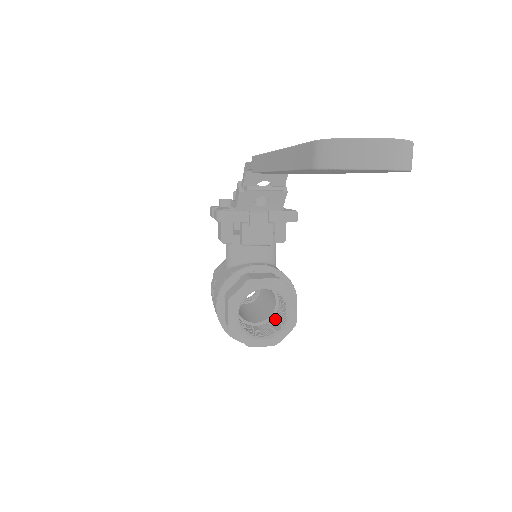
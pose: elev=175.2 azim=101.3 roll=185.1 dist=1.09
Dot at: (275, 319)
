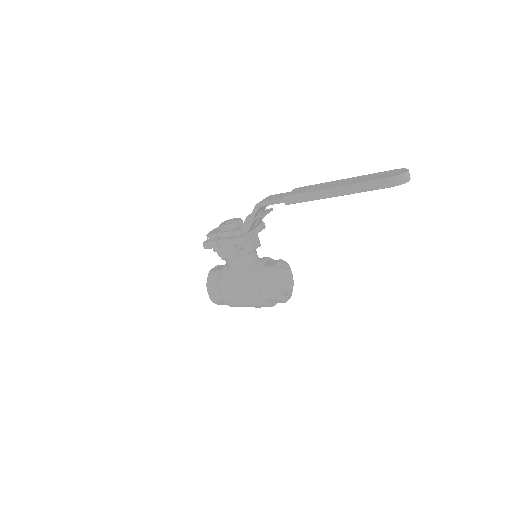
Dot at: occluded
